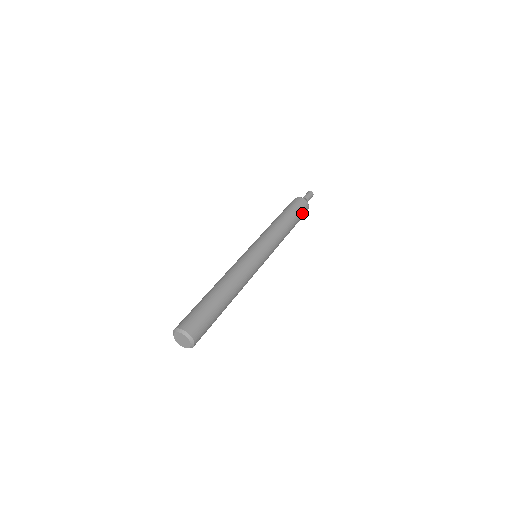
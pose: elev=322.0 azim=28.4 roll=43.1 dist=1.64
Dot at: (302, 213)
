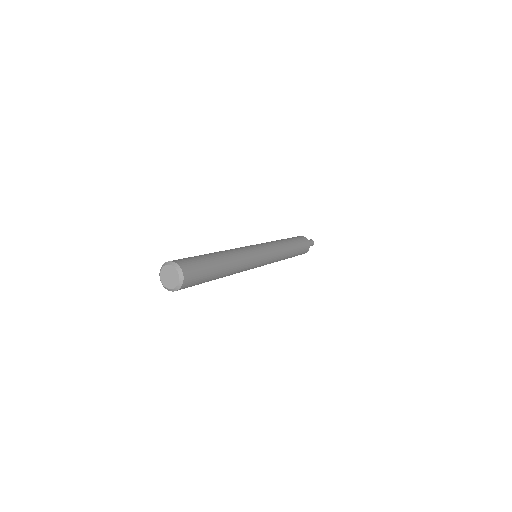
Dot at: (302, 242)
